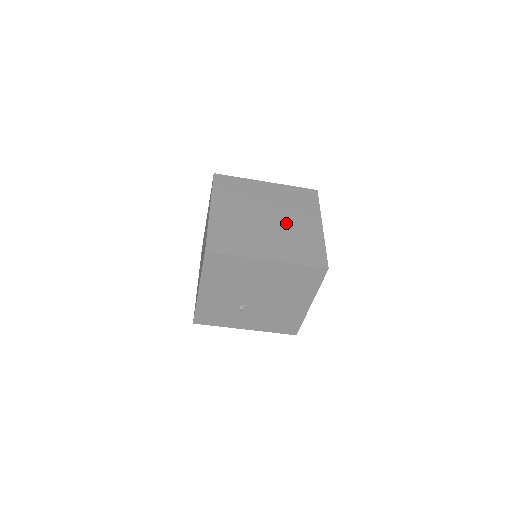
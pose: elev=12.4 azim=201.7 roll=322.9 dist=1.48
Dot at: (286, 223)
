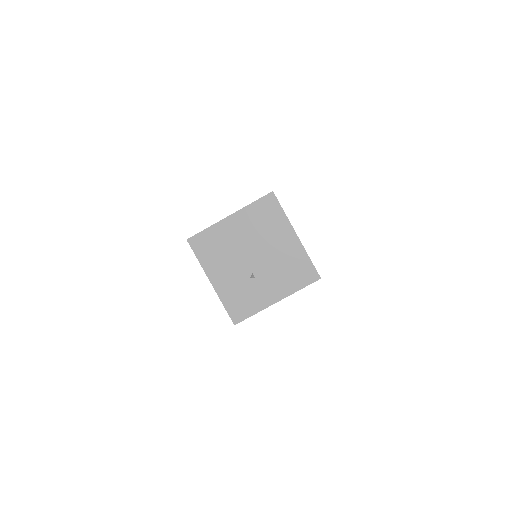
Dot at: occluded
